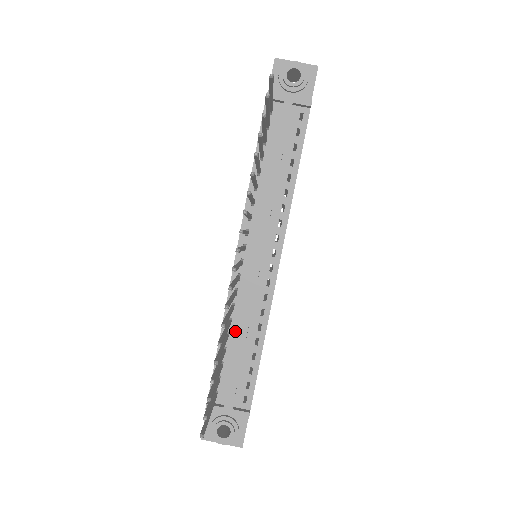
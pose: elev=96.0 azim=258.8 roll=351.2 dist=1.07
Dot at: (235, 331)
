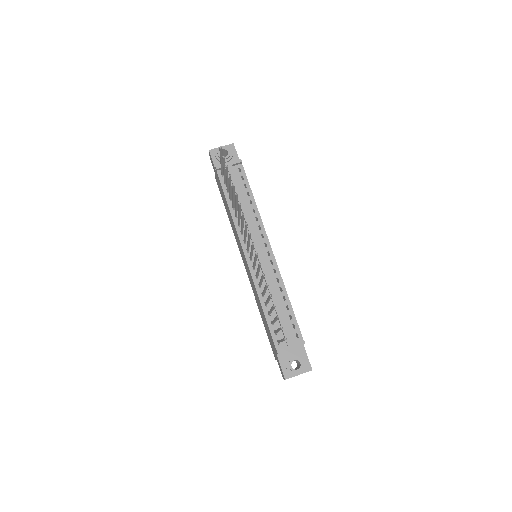
Dot at: occluded
